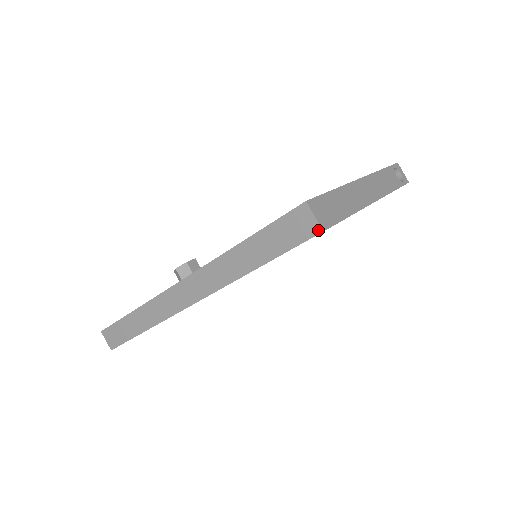
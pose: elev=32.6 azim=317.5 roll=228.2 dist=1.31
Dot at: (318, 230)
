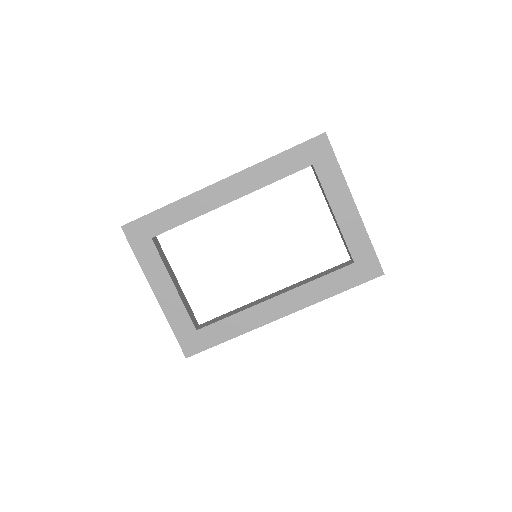
Dot at: (323, 133)
